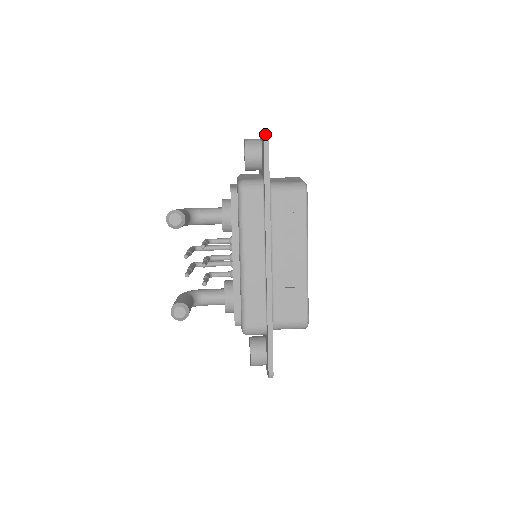
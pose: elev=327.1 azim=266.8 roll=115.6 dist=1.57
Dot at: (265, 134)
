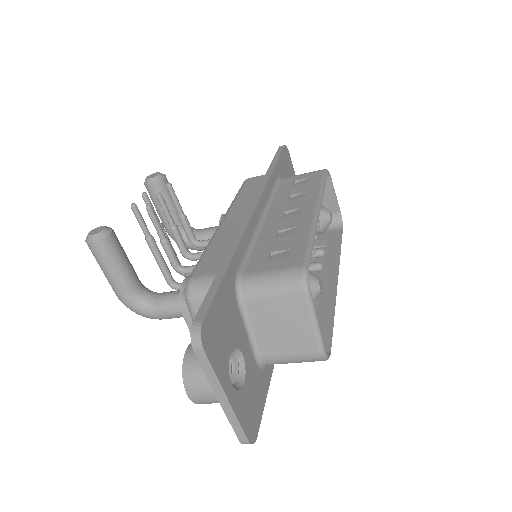
Dot at: occluded
